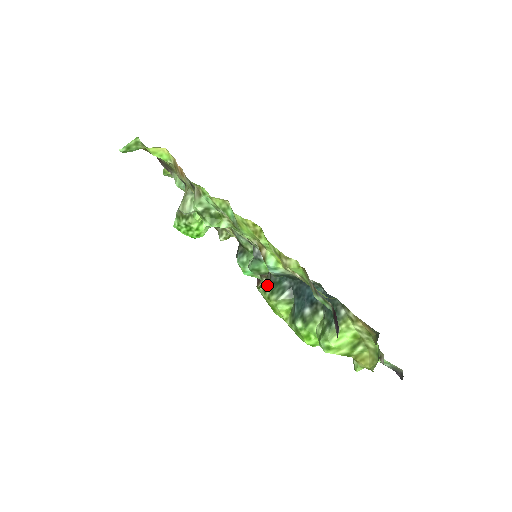
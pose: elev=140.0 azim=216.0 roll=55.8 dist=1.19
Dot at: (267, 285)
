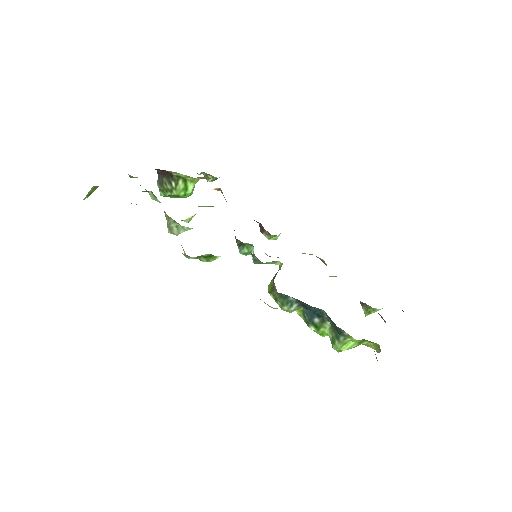
Dot at: (276, 296)
